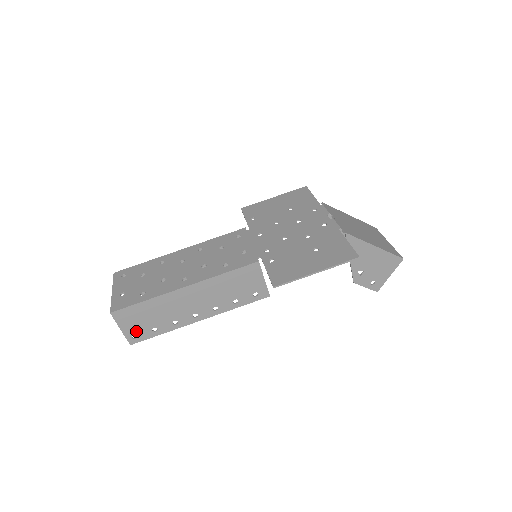
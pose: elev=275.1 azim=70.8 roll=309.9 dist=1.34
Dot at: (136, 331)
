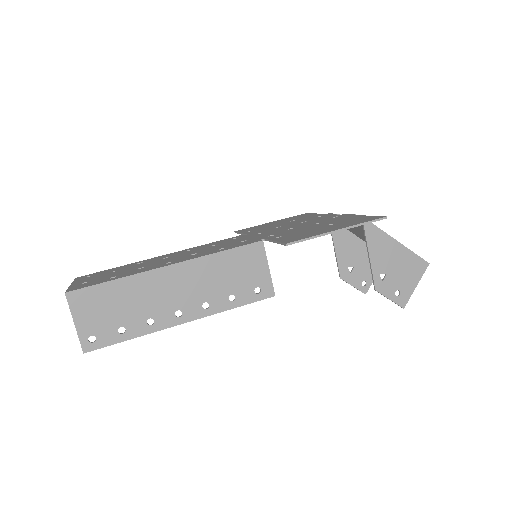
Dot at: (95, 329)
